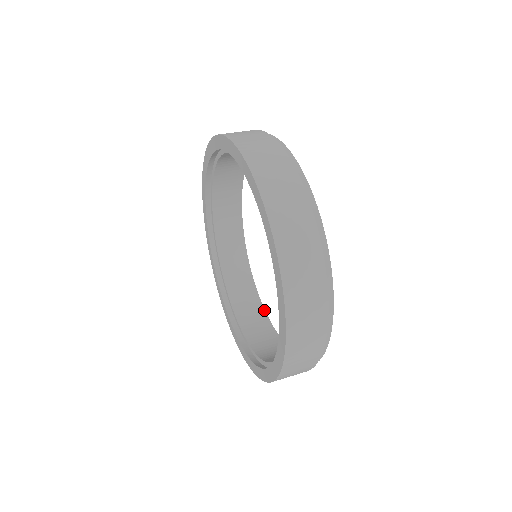
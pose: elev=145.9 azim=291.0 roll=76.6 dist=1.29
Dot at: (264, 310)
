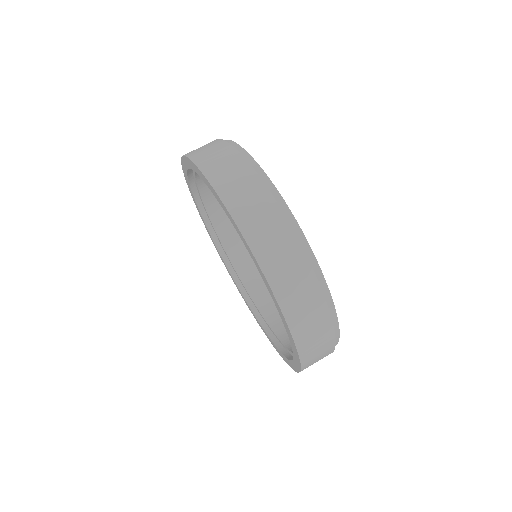
Dot at: occluded
